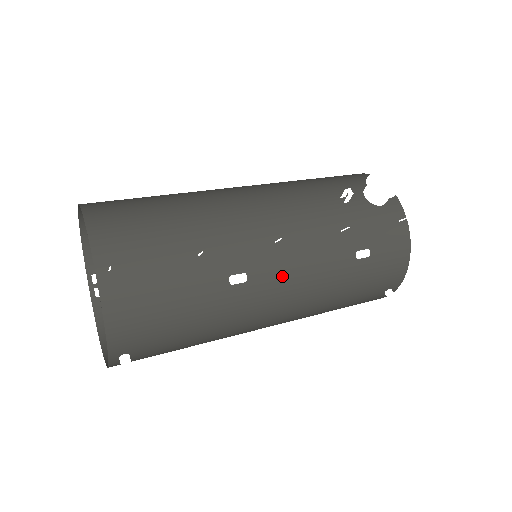
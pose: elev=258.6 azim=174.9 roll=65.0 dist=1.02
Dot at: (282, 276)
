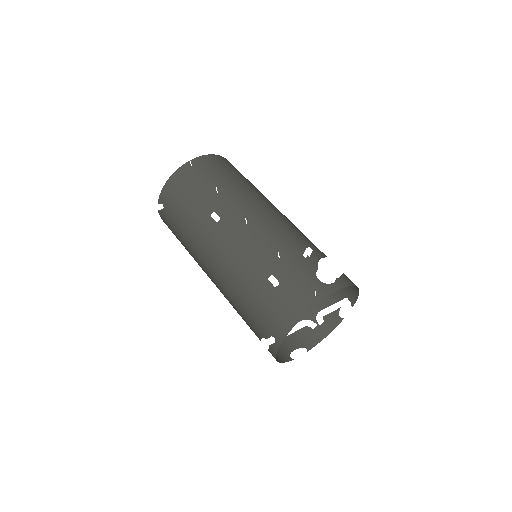
Dot at: (230, 239)
